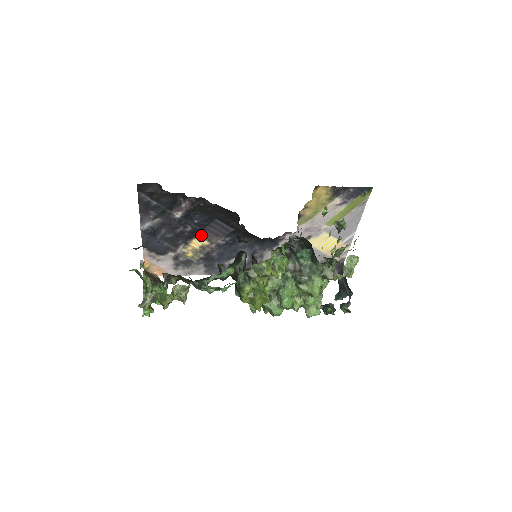
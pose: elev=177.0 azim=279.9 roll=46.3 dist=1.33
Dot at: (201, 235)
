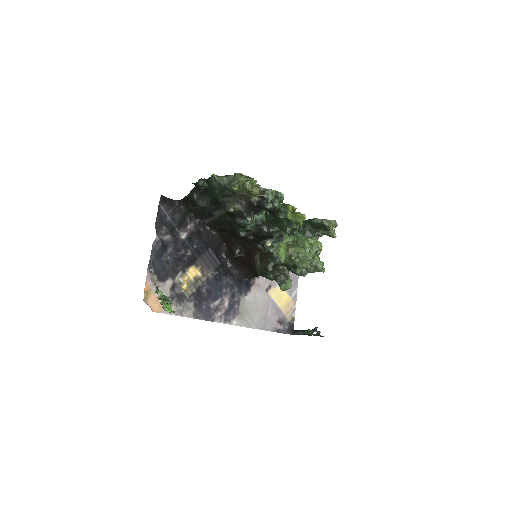
Dot at: (196, 264)
